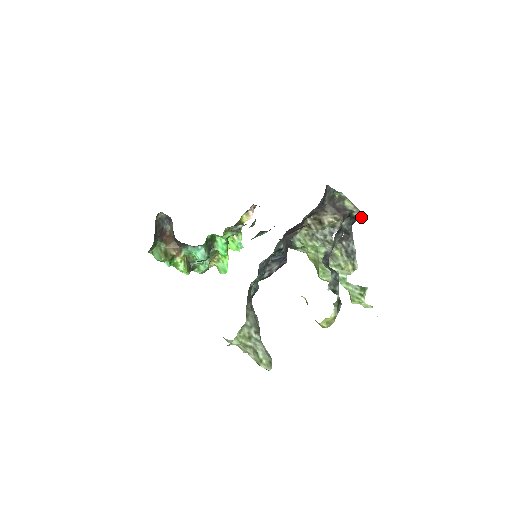
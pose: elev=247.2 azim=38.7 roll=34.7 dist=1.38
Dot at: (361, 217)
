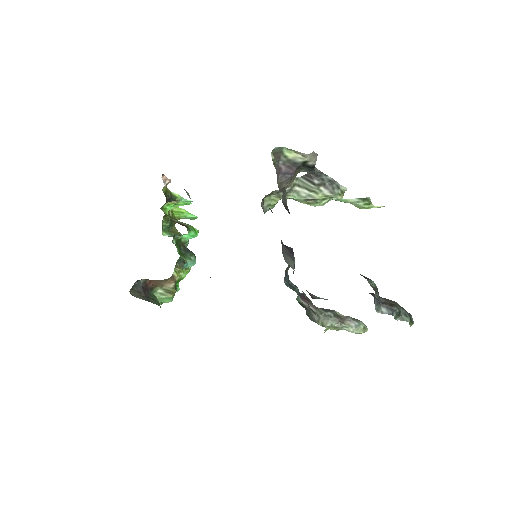
Dot at: occluded
